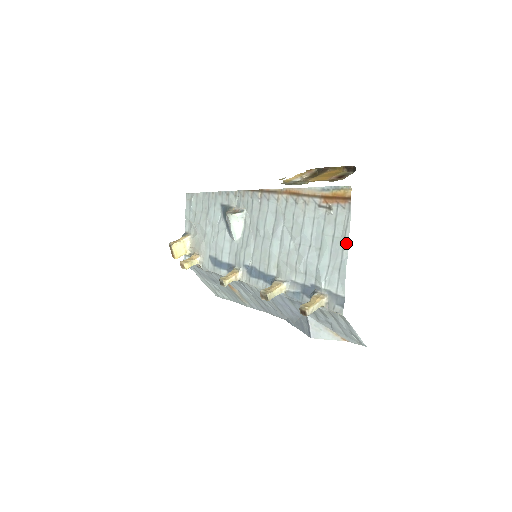
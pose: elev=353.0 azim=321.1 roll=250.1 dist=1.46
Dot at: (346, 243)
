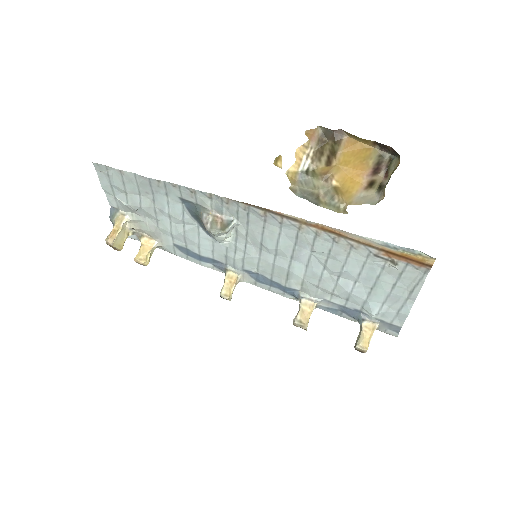
Dot at: (413, 296)
